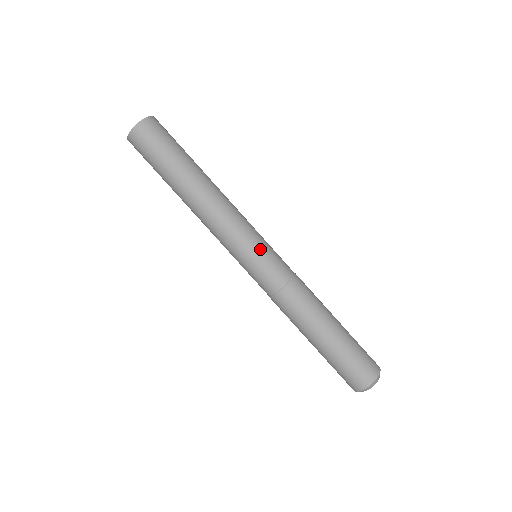
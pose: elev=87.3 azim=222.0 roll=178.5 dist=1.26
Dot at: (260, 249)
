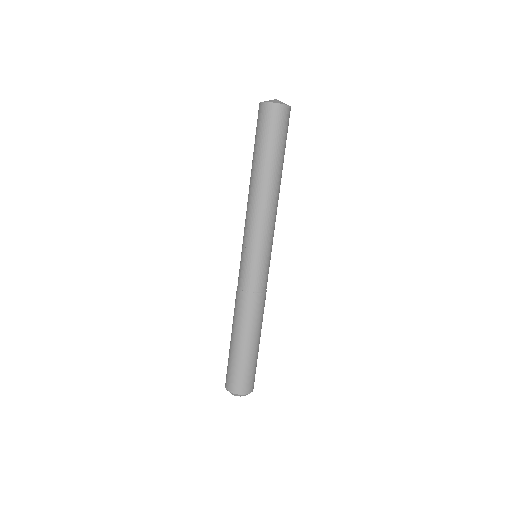
Dot at: (251, 256)
